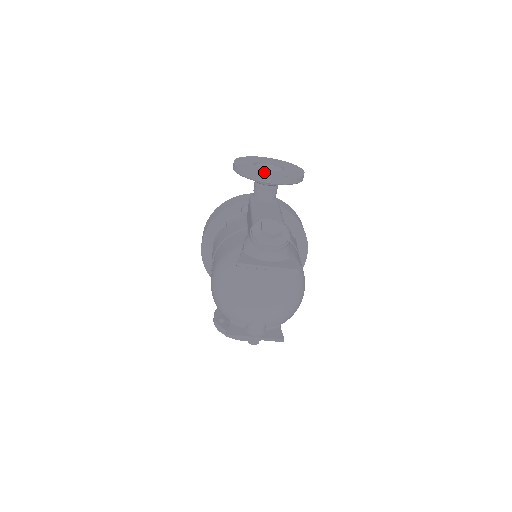
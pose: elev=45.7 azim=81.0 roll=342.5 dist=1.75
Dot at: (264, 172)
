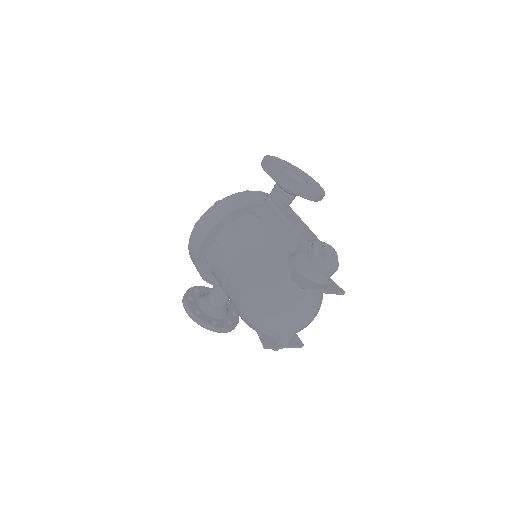
Dot at: (303, 186)
